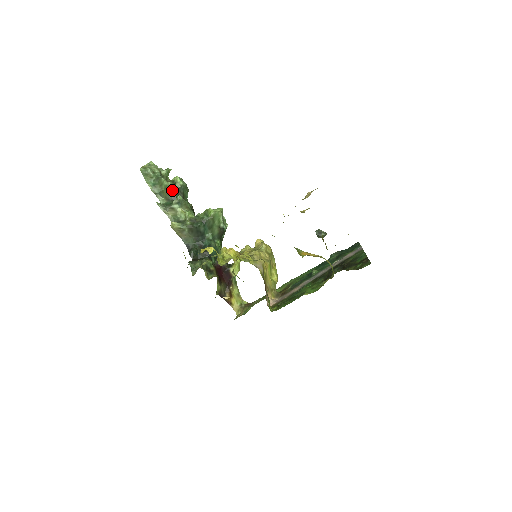
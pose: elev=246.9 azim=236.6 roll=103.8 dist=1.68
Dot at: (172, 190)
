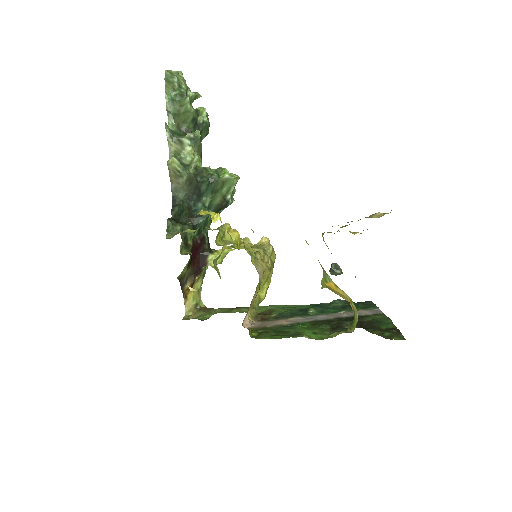
Dot at: (191, 120)
